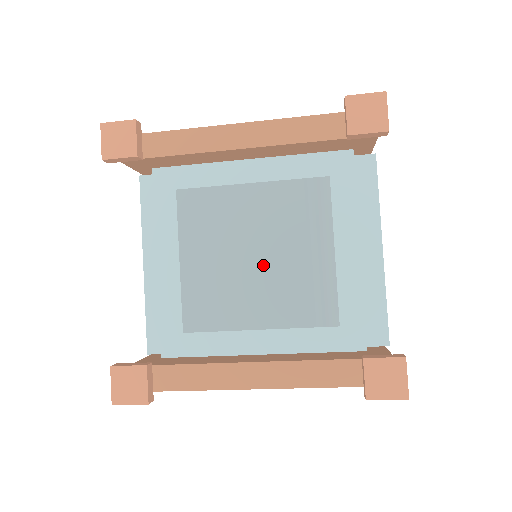
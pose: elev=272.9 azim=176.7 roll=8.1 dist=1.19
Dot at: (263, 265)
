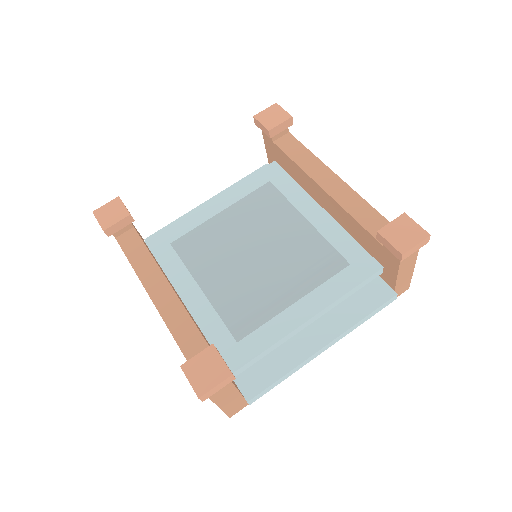
Dot at: (252, 262)
